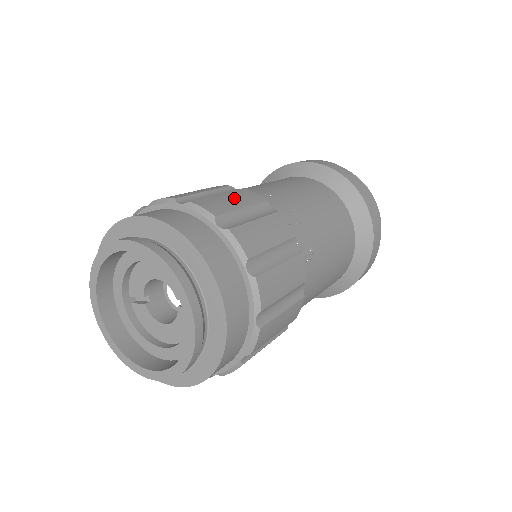
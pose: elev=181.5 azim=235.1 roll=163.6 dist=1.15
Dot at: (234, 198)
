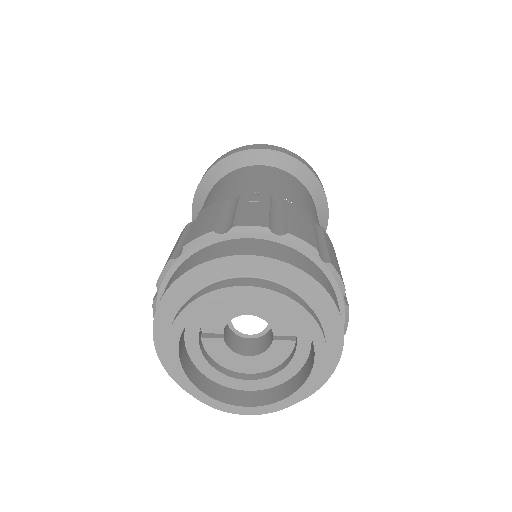
Dot at: (301, 219)
